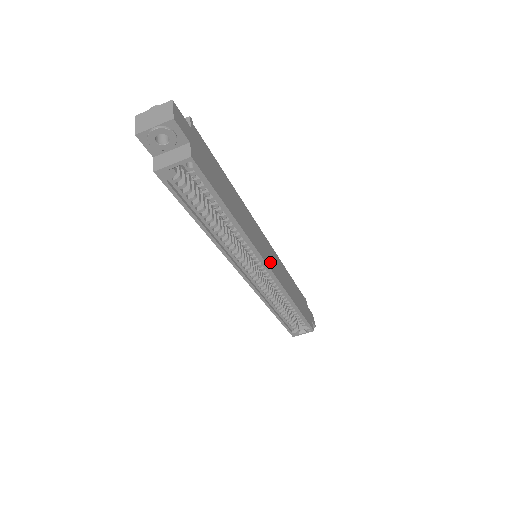
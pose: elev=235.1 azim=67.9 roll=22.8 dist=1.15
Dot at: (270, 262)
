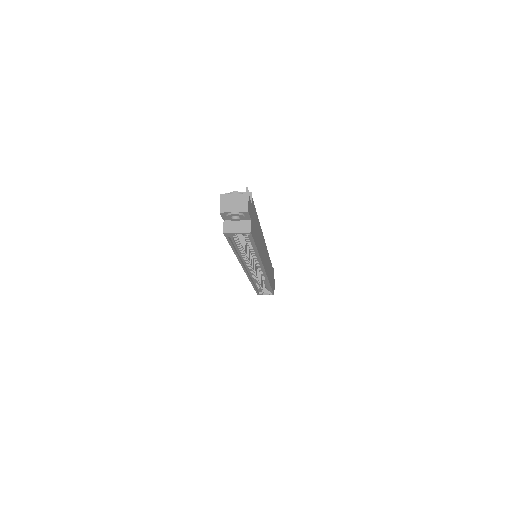
Dot at: (265, 264)
